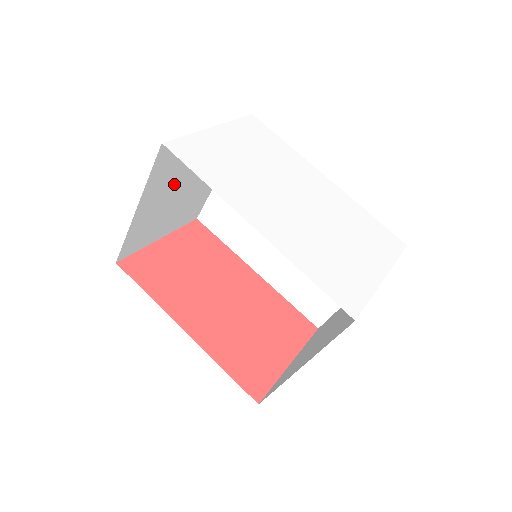
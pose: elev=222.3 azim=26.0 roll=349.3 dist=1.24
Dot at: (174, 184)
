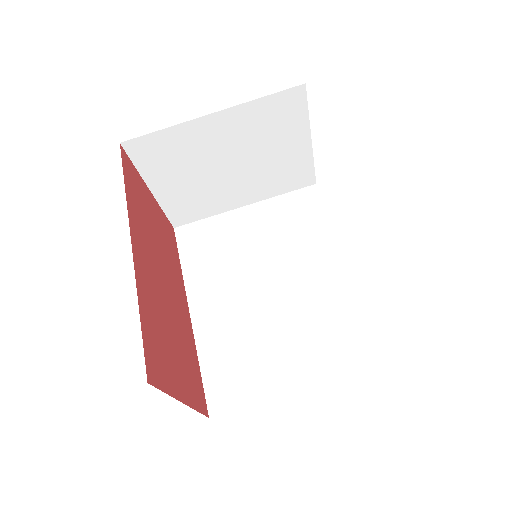
Dot at: (241, 146)
